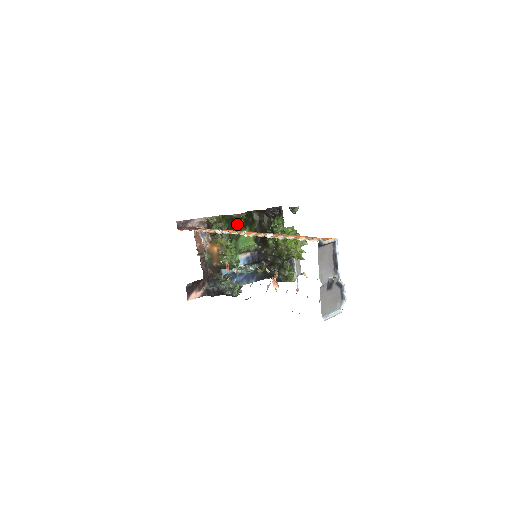
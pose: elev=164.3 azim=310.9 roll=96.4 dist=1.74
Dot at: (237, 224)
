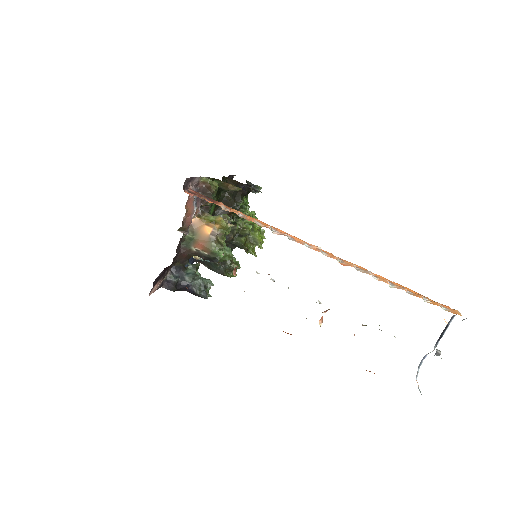
Dot at: occluded
